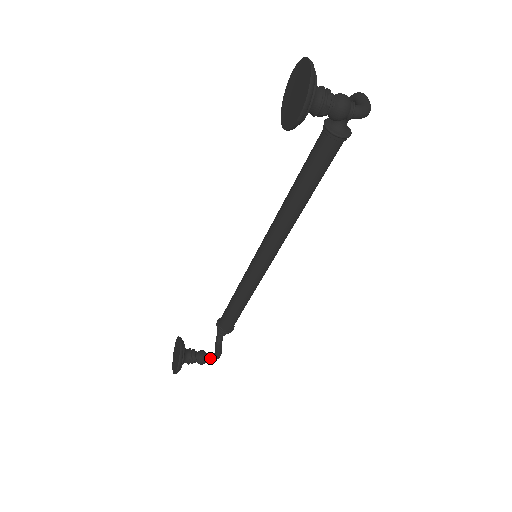
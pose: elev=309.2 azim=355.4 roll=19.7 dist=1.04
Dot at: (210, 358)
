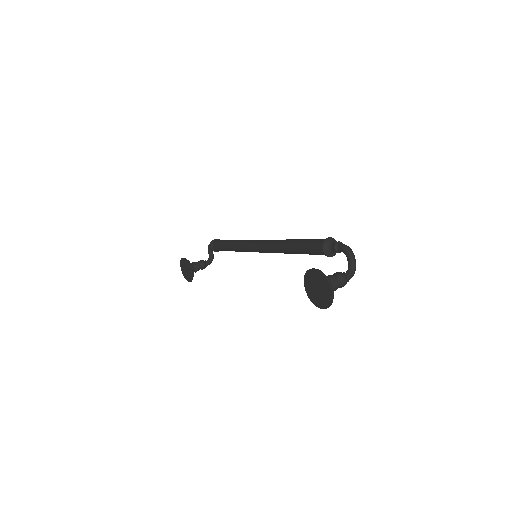
Dot at: (208, 264)
